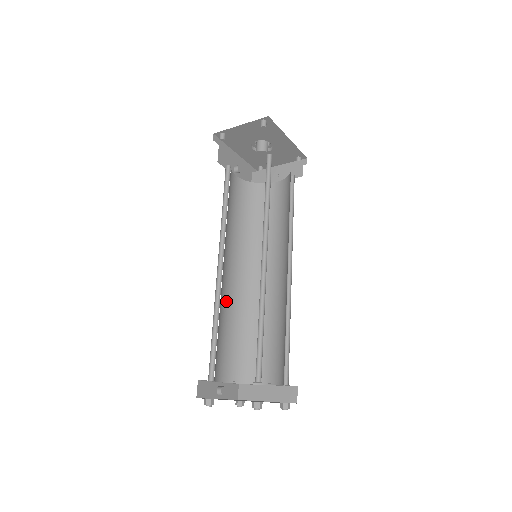
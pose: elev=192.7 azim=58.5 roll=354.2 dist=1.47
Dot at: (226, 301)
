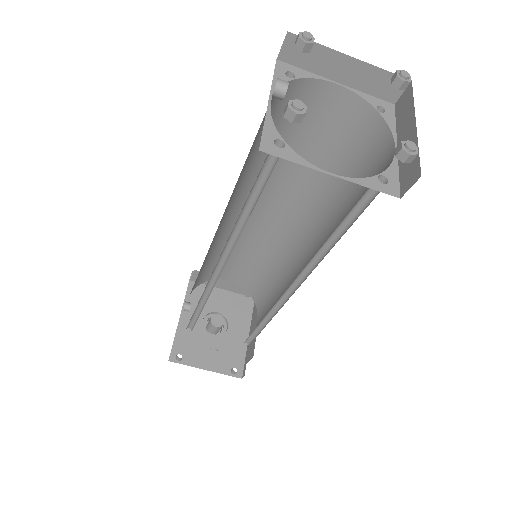
Dot at: occluded
